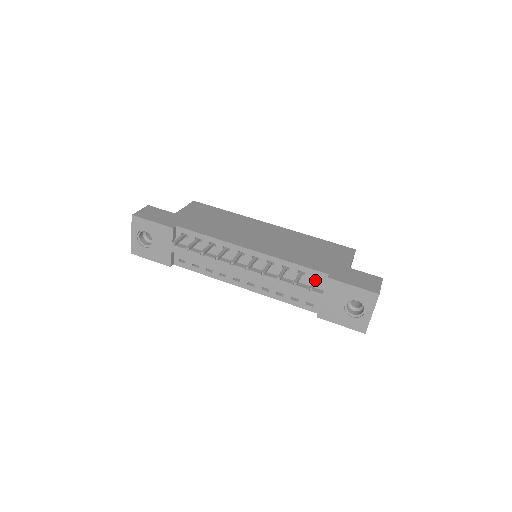
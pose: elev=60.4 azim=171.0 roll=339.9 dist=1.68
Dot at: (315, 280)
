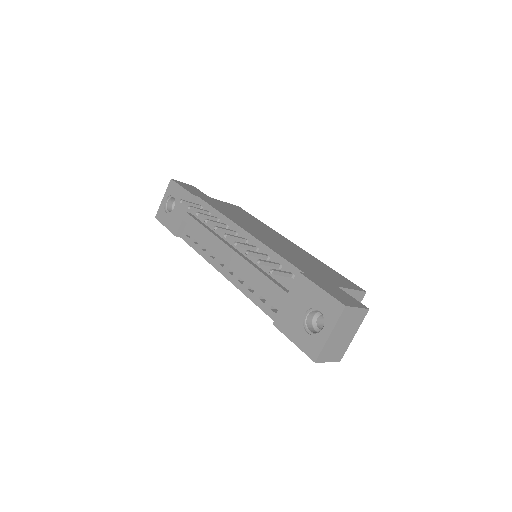
Dot at: (285, 271)
